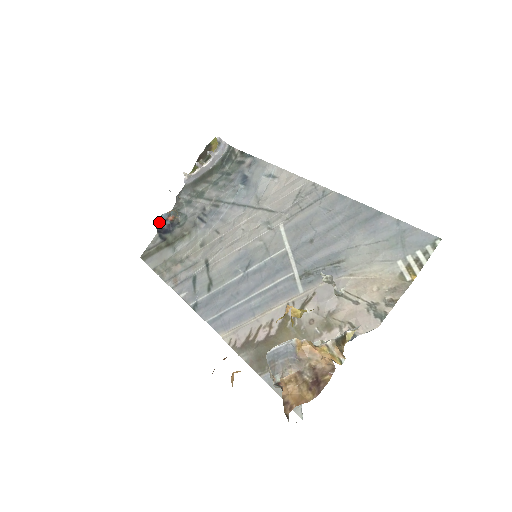
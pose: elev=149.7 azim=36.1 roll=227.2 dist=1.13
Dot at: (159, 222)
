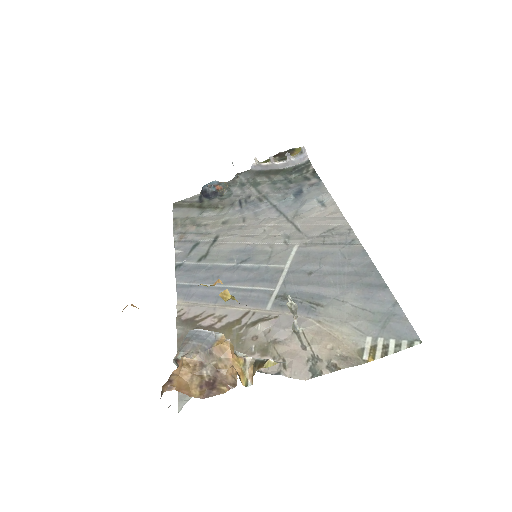
Dot at: (207, 185)
